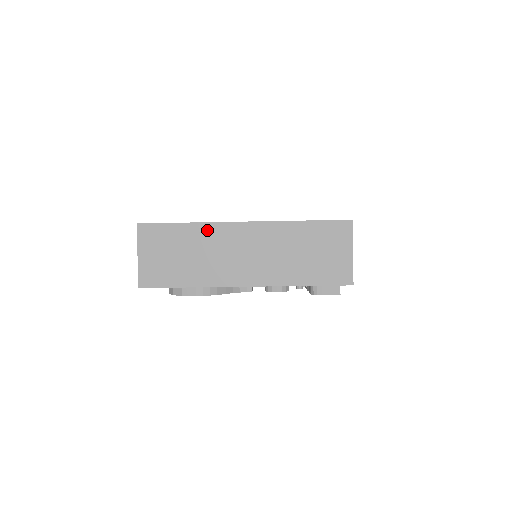
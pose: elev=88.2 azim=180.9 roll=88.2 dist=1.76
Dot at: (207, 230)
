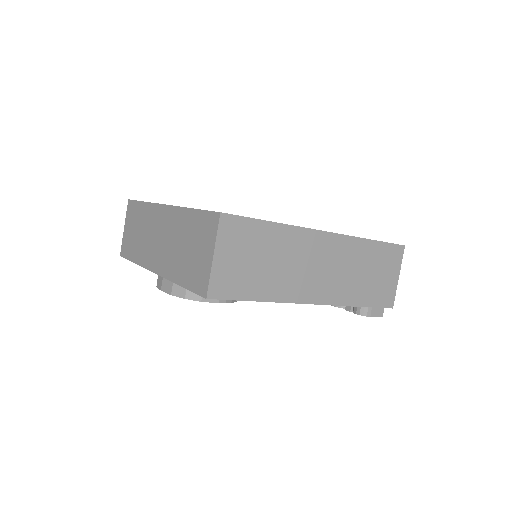
Dot at: (293, 235)
